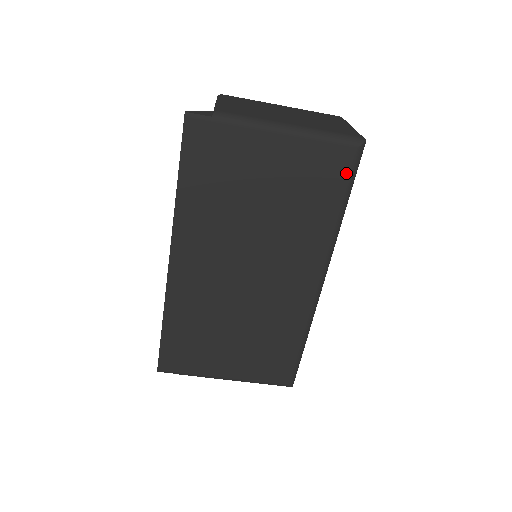
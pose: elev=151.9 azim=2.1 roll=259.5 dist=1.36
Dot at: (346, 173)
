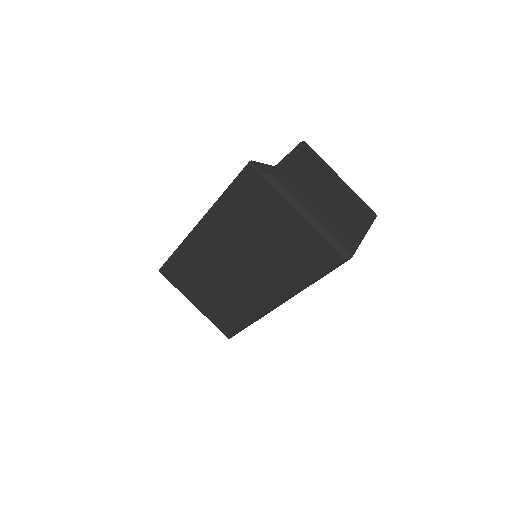
Dot at: (326, 265)
